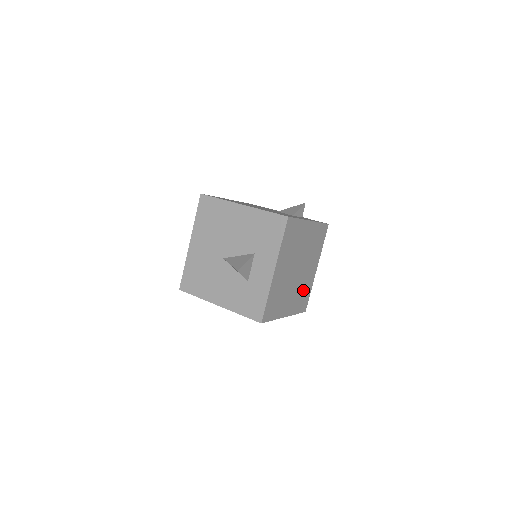
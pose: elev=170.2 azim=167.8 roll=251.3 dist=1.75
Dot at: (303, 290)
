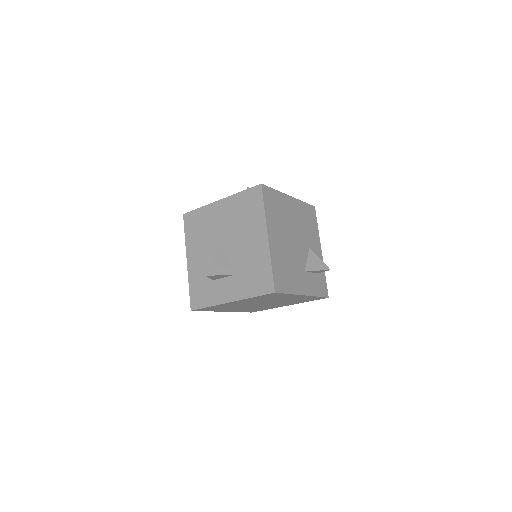
Dot at: (259, 308)
